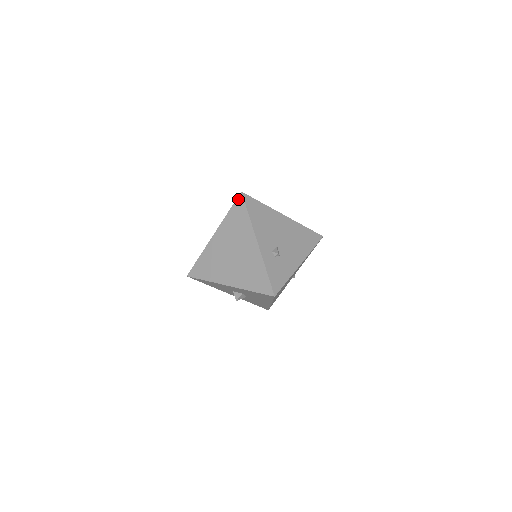
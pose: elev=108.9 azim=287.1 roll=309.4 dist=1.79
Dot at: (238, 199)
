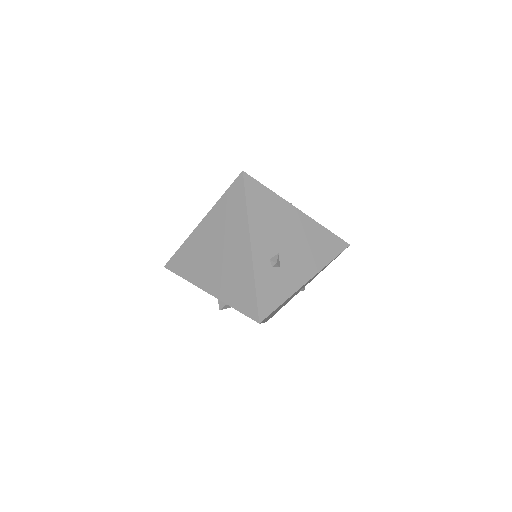
Dot at: (237, 180)
